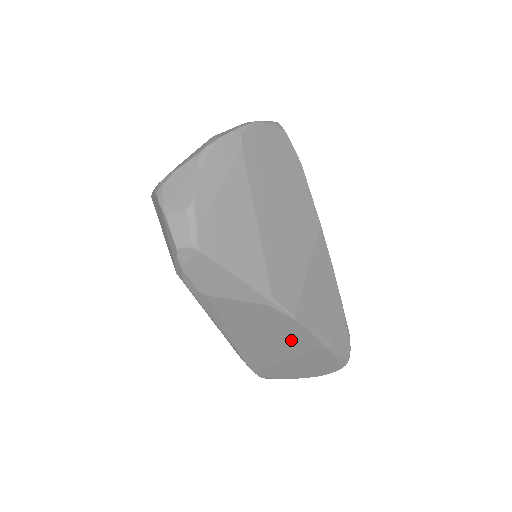
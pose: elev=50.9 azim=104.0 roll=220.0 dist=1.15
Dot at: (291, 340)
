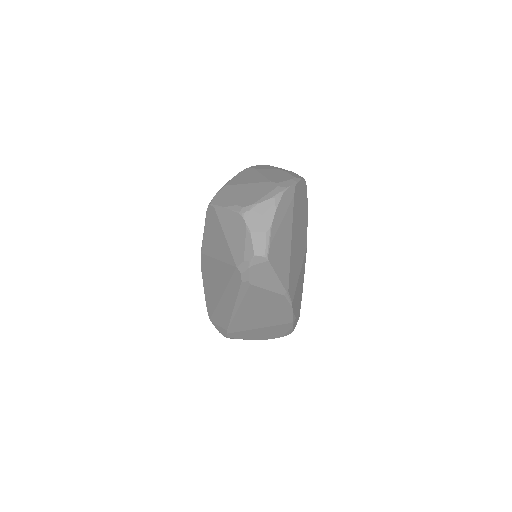
Dot at: (276, 316)
